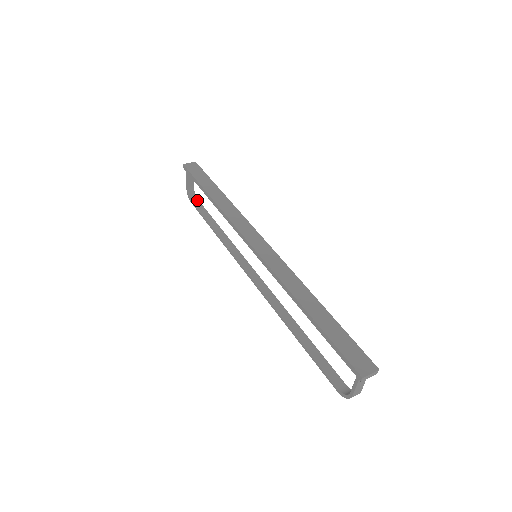
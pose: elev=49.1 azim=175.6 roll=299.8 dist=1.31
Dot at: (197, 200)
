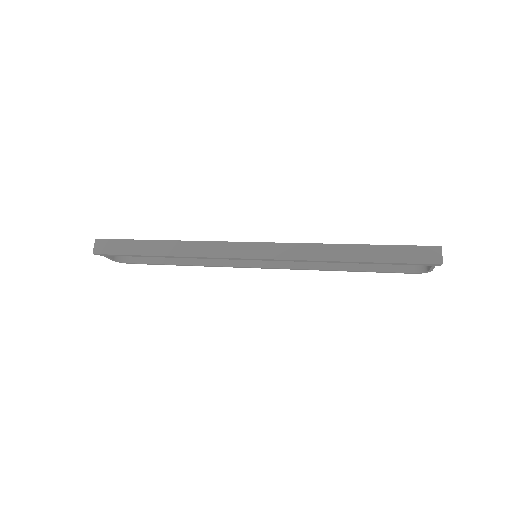
Dot at: (131, 257)
